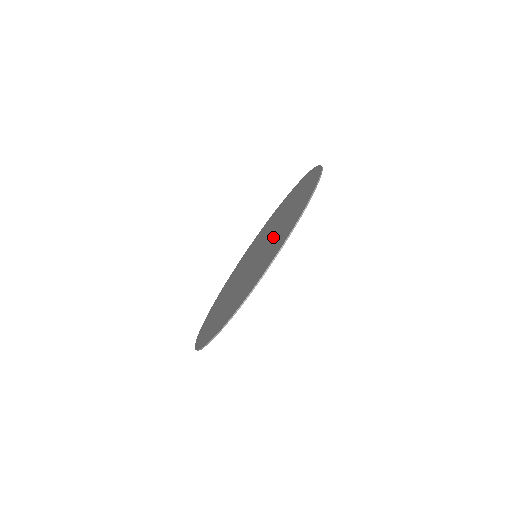
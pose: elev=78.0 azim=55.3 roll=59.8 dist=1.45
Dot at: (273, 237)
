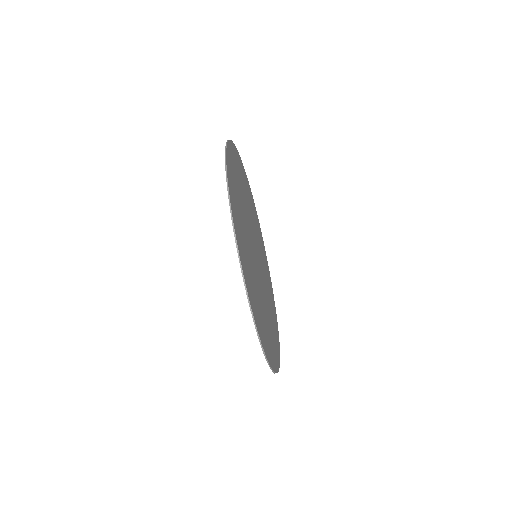
Dot at: occluded
